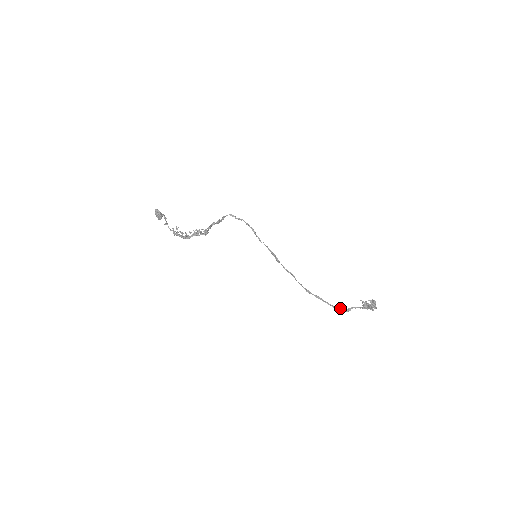
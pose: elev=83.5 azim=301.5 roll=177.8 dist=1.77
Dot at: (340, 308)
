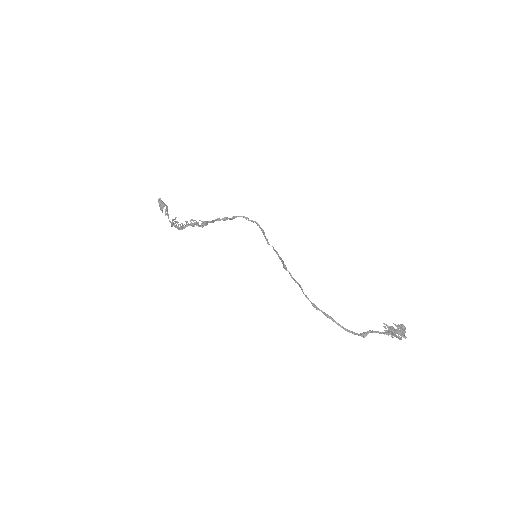
Dot at: (354, 332)
